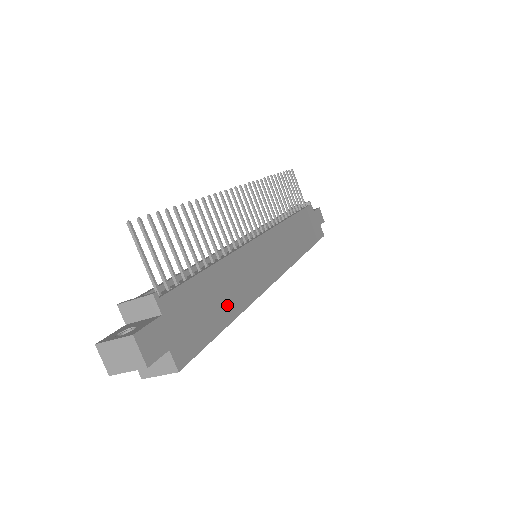
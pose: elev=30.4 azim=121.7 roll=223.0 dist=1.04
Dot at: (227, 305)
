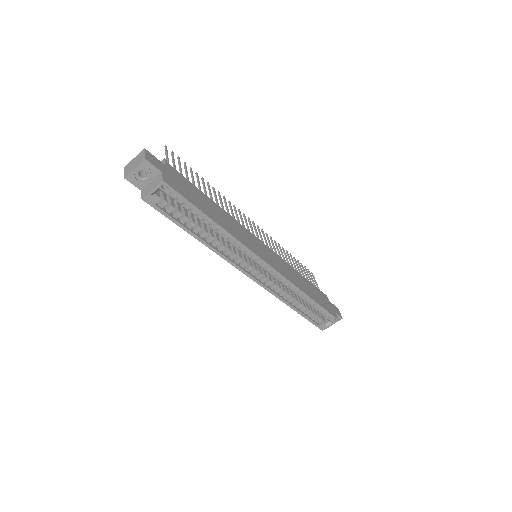
Dot at: (213, 215)
